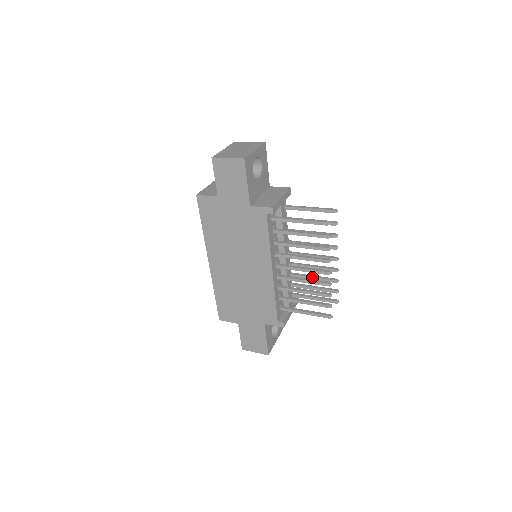
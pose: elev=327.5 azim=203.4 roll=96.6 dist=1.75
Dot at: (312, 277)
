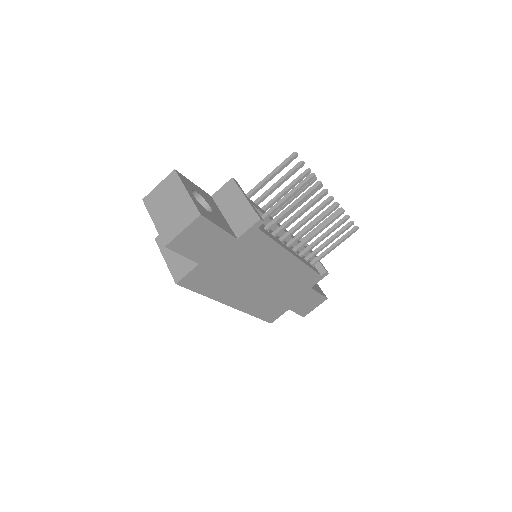
Dot at: occluded
